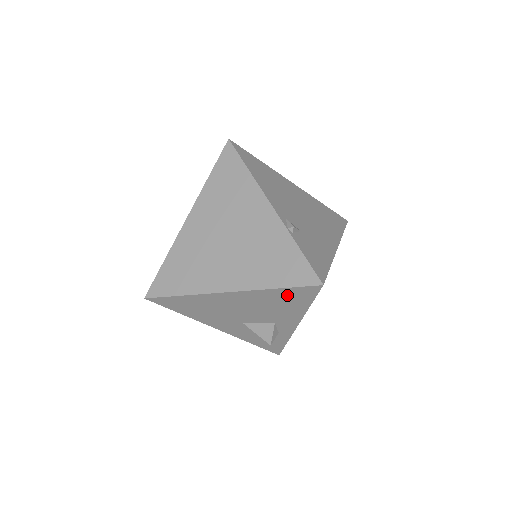
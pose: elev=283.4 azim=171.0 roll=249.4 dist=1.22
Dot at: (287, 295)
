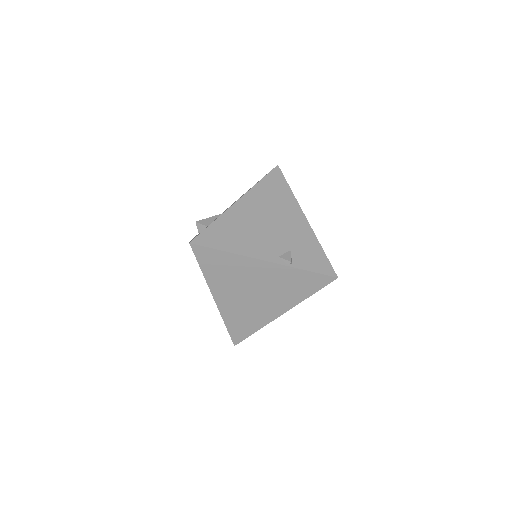
Dot at: occluded
